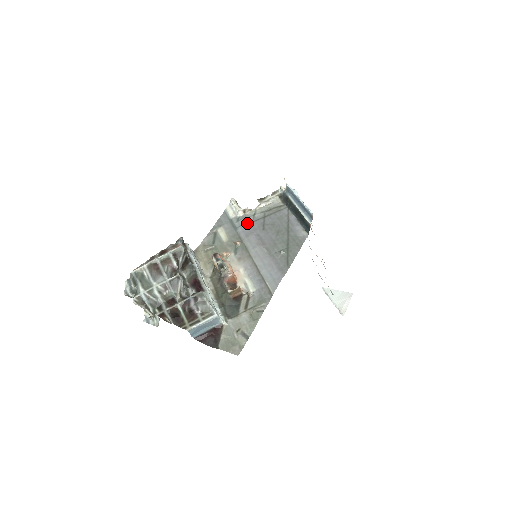
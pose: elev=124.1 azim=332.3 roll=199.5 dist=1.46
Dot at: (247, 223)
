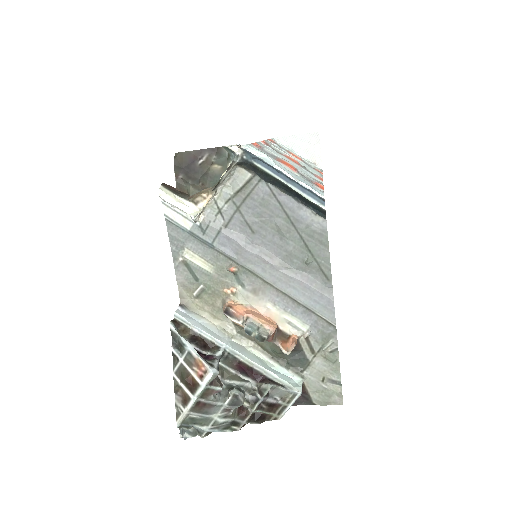
Dot at: (221, 232)
